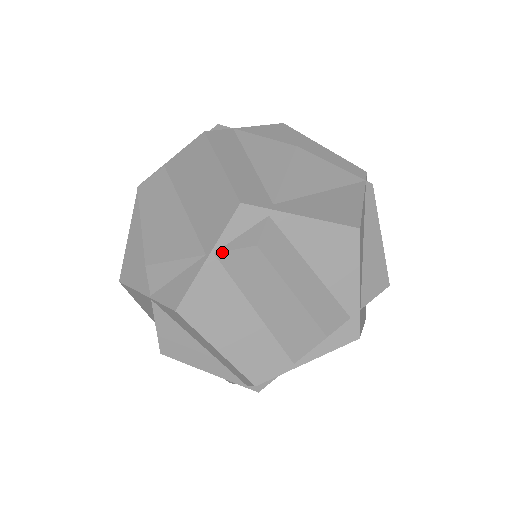
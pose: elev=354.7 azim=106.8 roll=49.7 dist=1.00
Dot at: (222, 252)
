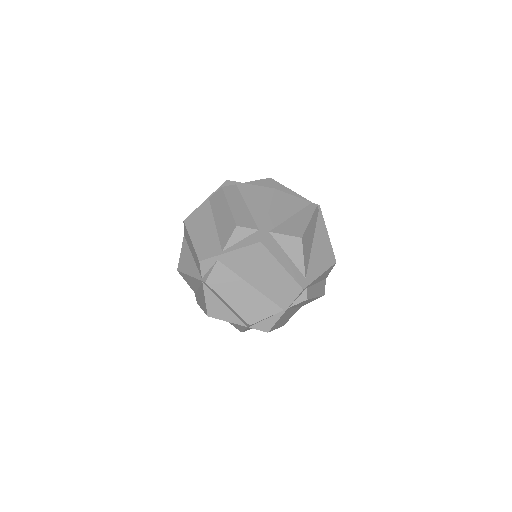
Dot at: (211, 196)
